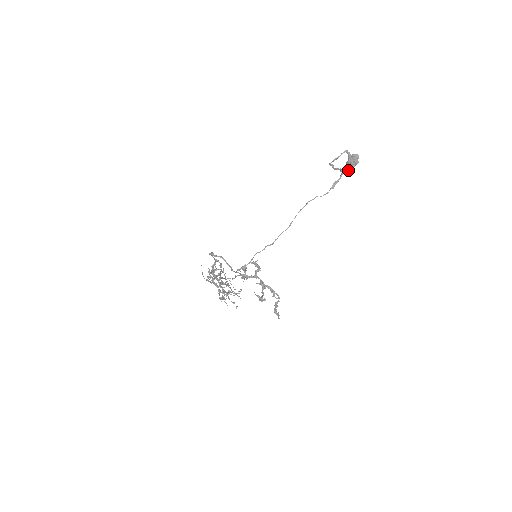
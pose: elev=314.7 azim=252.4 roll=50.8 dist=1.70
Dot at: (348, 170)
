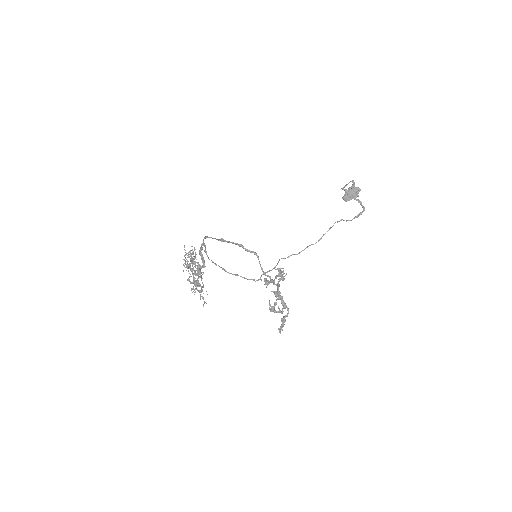
Dot at: (346, 199)
